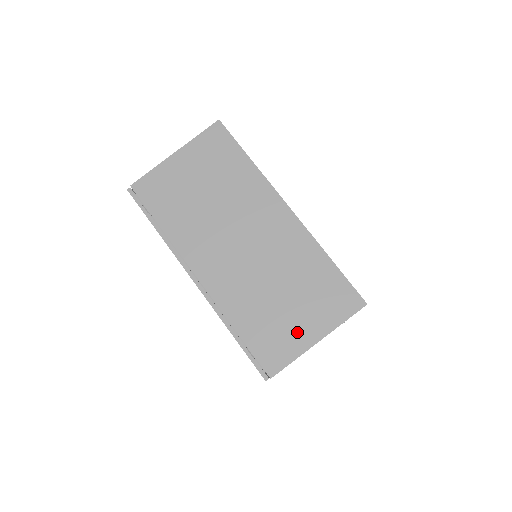
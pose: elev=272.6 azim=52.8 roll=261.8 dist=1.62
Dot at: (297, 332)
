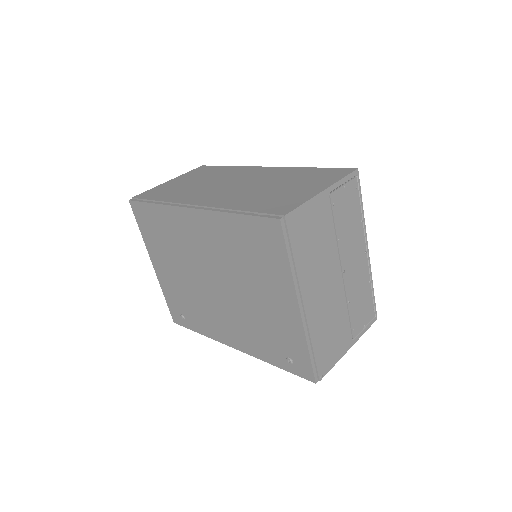
Dot at: (300, 193)
